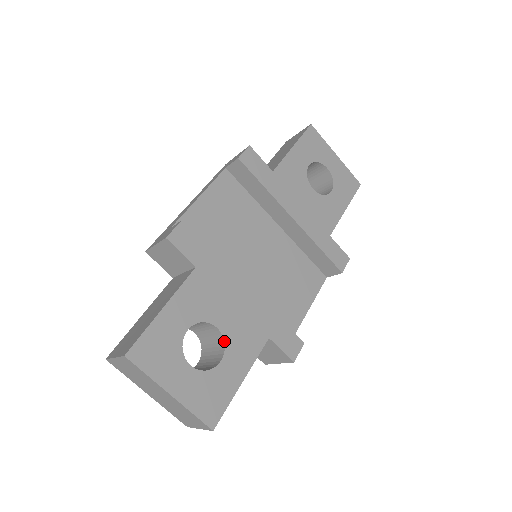
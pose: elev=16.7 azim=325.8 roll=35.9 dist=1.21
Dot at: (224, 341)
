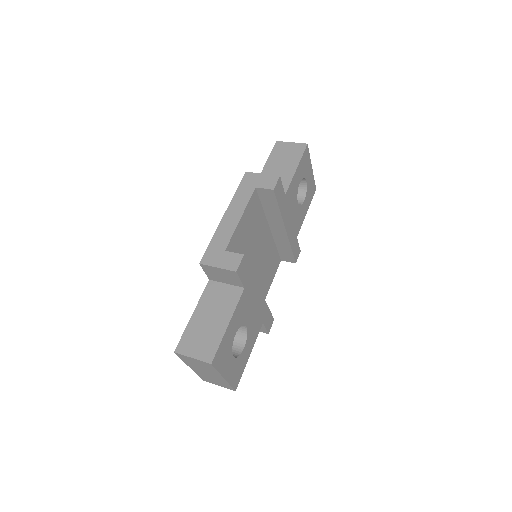
Dot at: (247, 334)
